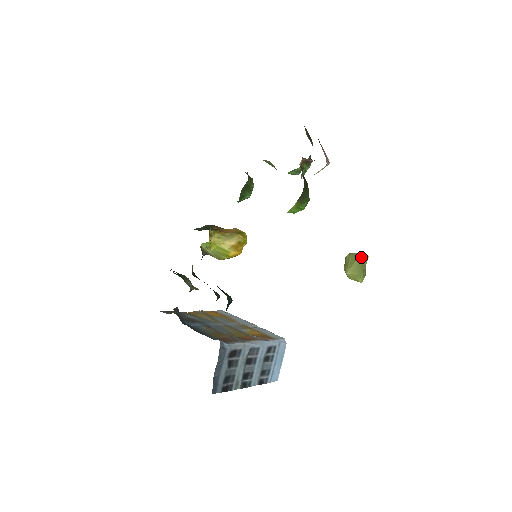
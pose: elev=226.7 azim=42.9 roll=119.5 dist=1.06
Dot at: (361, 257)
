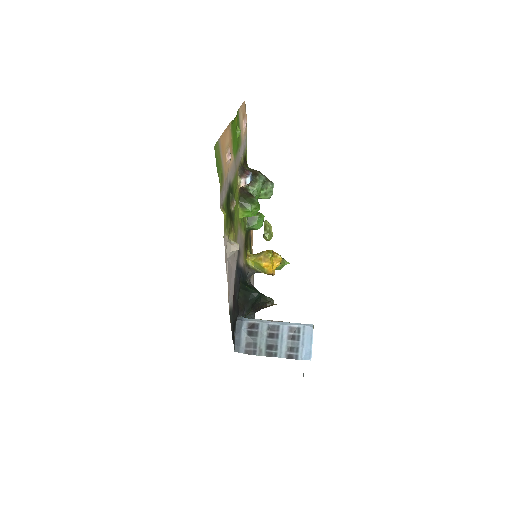
Dot at: (264, 223)
